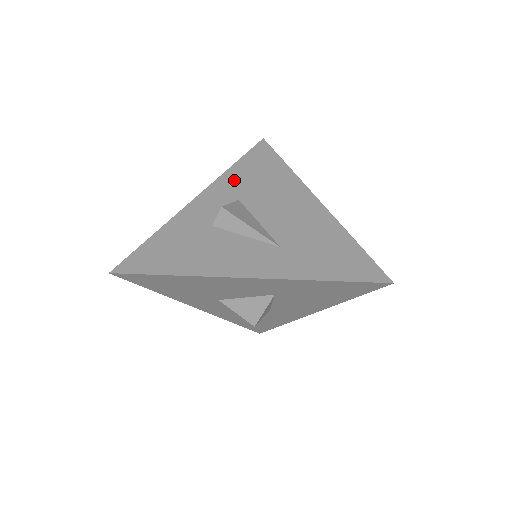
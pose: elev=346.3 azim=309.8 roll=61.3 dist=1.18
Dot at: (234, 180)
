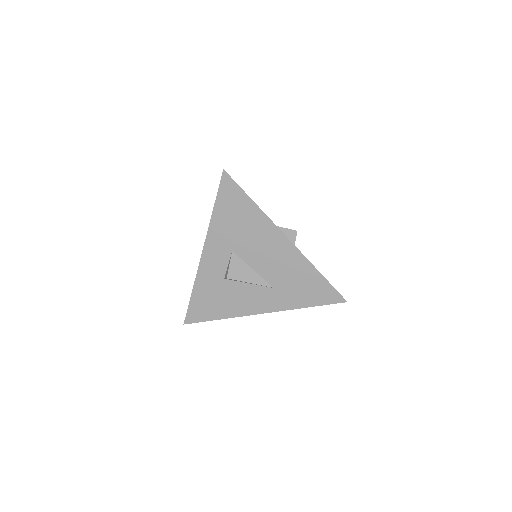
Dot at: (220, 231)
